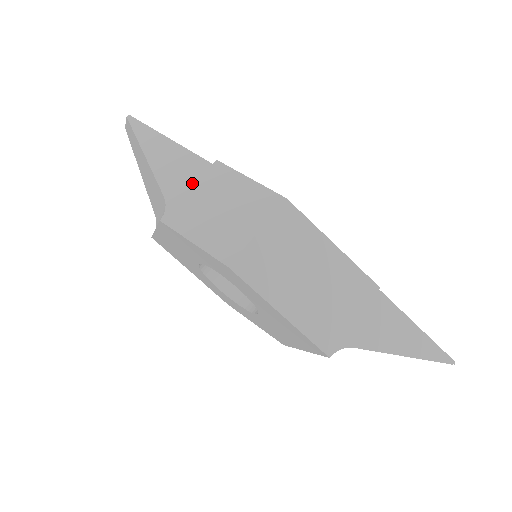
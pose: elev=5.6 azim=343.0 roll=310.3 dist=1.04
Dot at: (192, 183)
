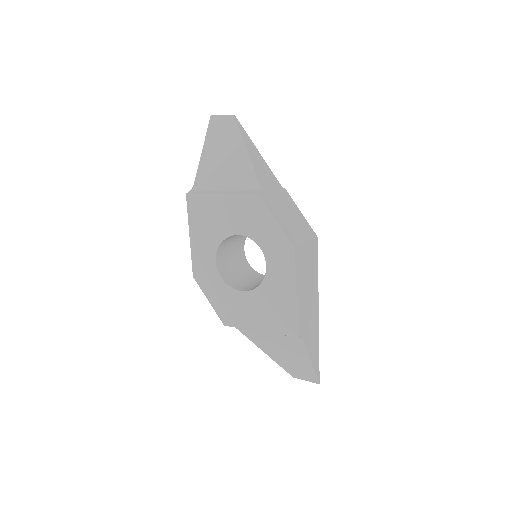
Dot at: (274, 188)
